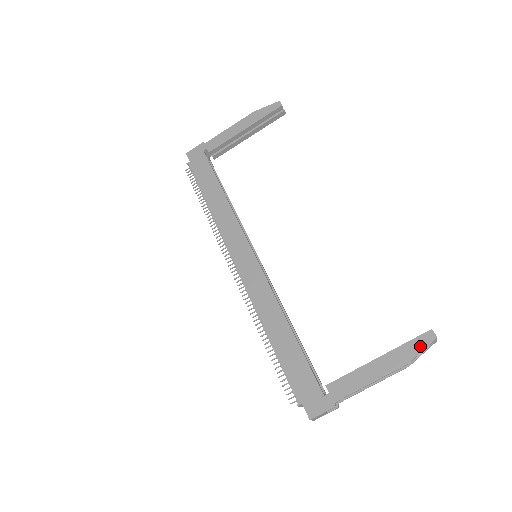
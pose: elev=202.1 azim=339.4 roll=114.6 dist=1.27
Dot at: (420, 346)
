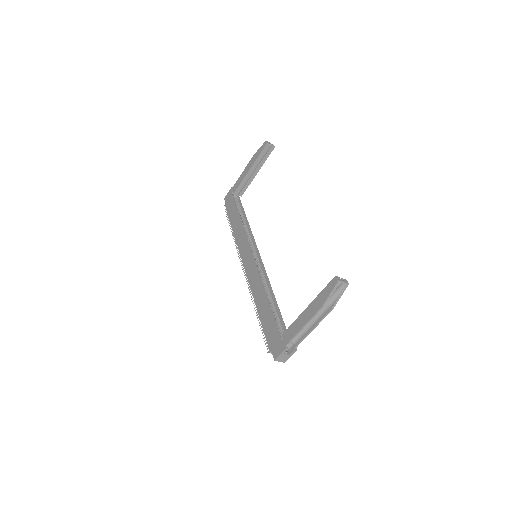
Dot at: (329, 290)
